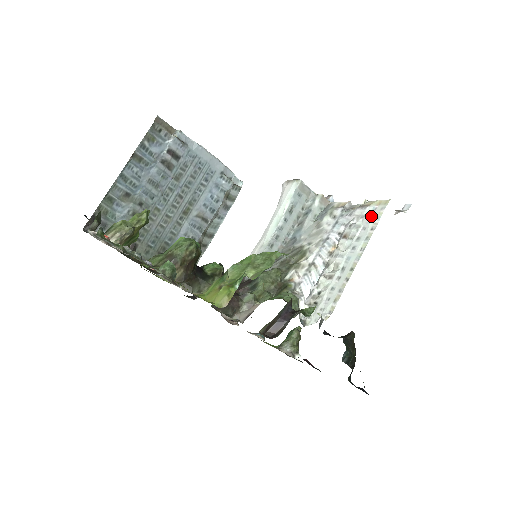
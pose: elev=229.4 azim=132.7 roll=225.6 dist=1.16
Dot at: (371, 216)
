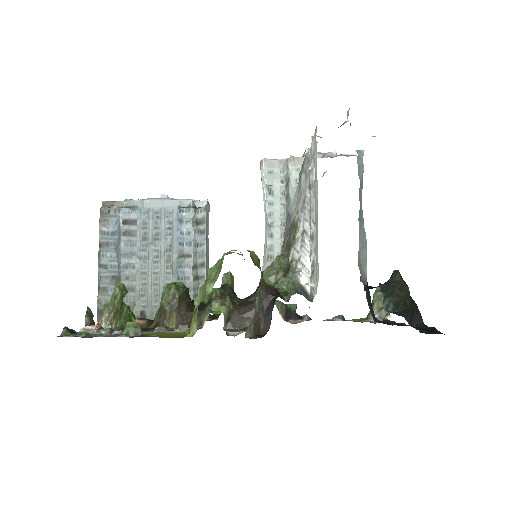
Dot at: (314, 152)
